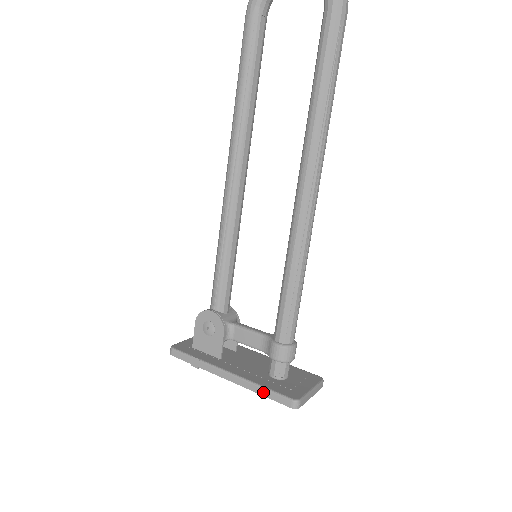
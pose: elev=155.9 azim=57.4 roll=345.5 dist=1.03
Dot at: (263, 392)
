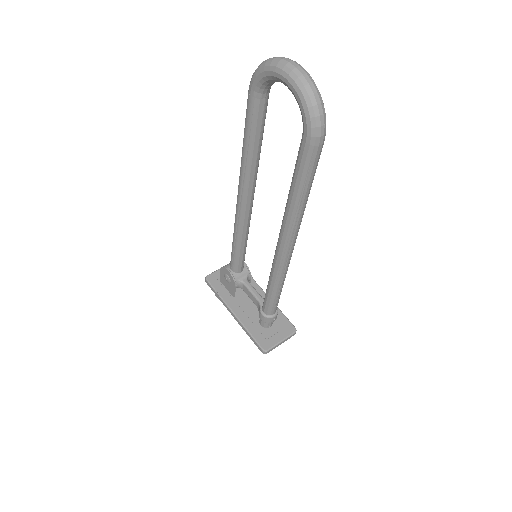
Dot at: (249, 336)
